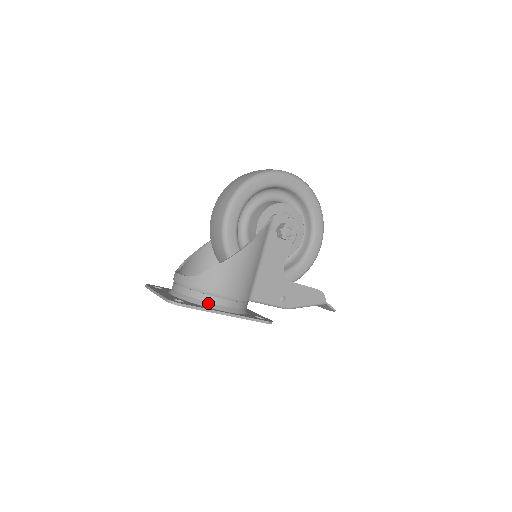
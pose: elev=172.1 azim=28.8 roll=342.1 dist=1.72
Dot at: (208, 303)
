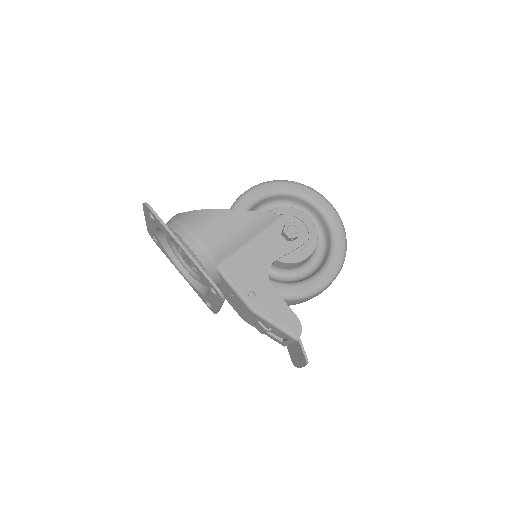
Dot at: (176, 234)
